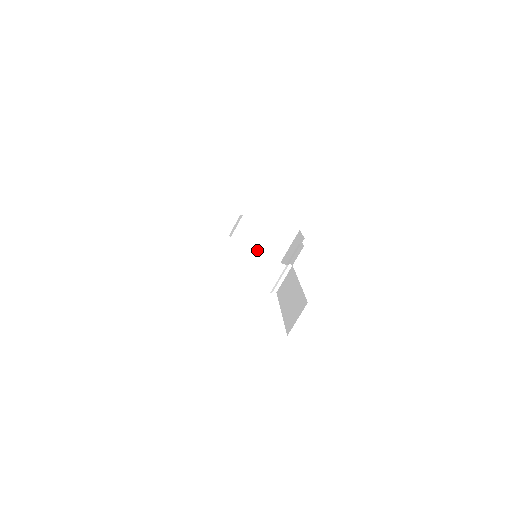
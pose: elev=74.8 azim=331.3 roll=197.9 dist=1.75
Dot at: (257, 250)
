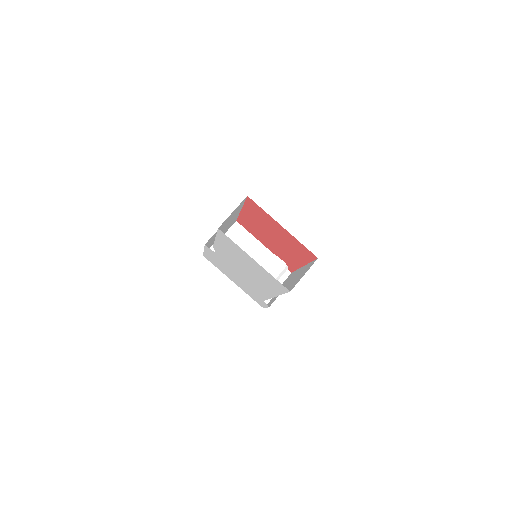
Dot at: (261, 243)
